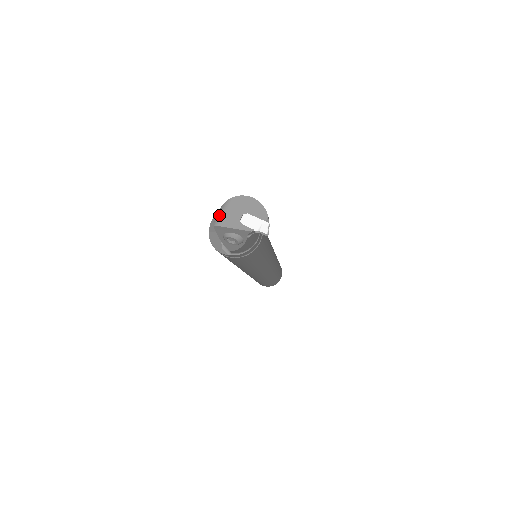
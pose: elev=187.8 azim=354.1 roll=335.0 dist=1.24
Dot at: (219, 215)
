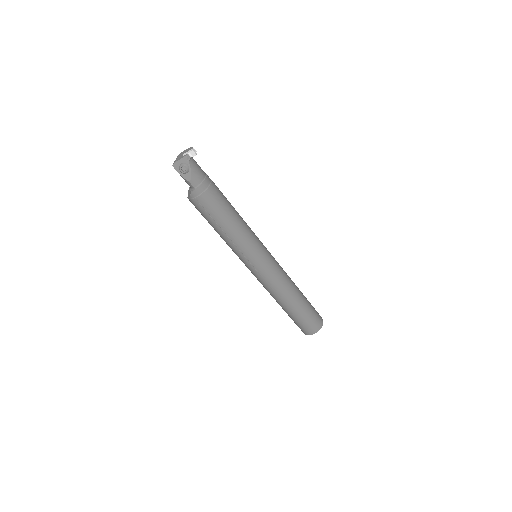
Dot at: (174, 162)
